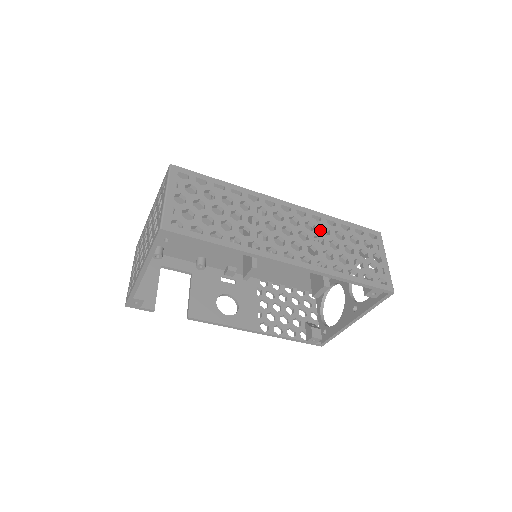
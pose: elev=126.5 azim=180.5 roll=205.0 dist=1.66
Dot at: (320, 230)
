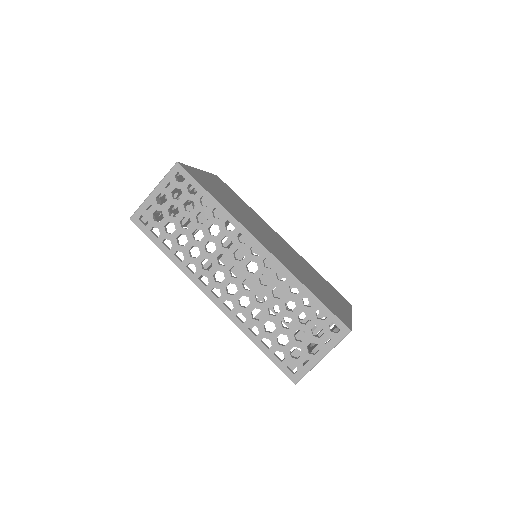
Dot at: (272, 289)
